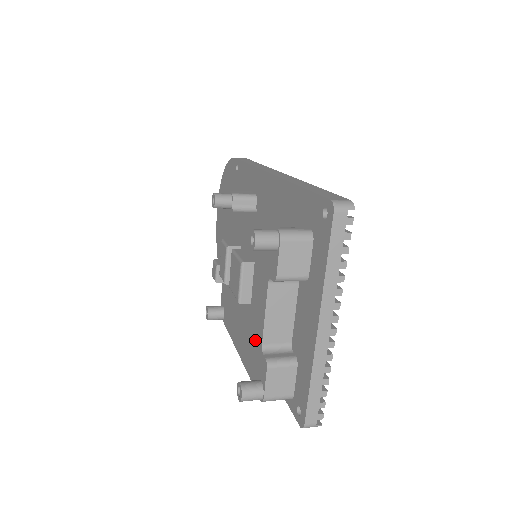
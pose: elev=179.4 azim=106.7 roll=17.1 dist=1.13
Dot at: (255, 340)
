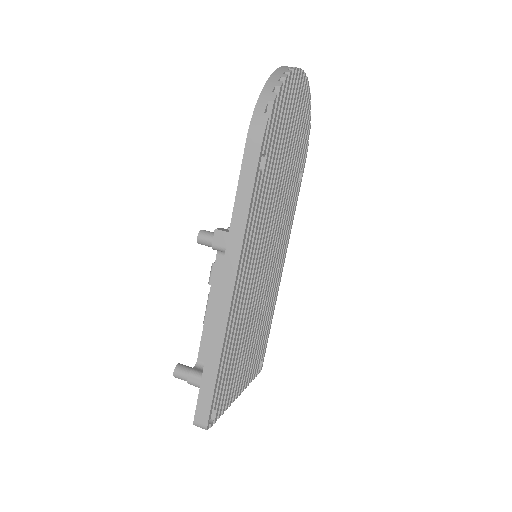
Dot at: occluded
